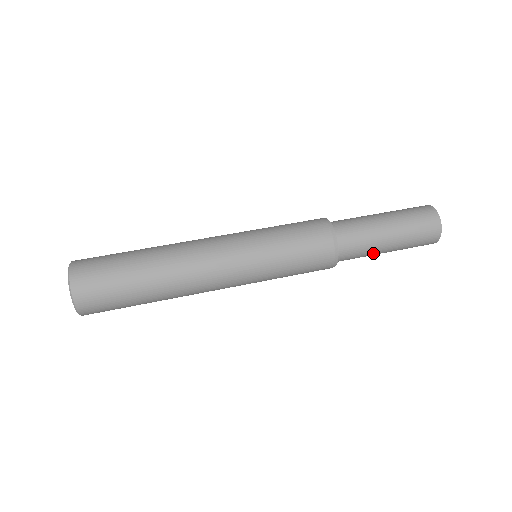
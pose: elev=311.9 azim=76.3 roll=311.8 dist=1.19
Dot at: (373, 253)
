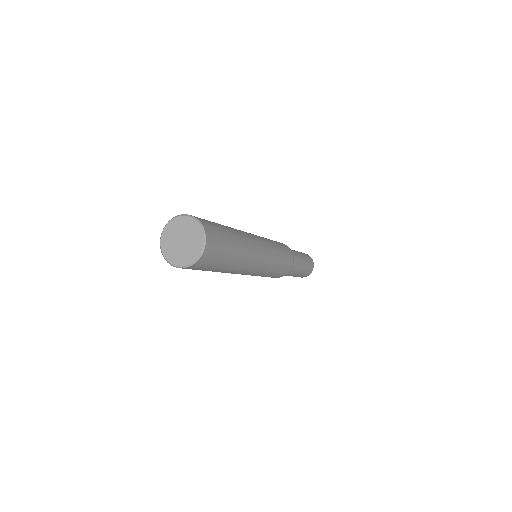
Dot at: (297, 254)
